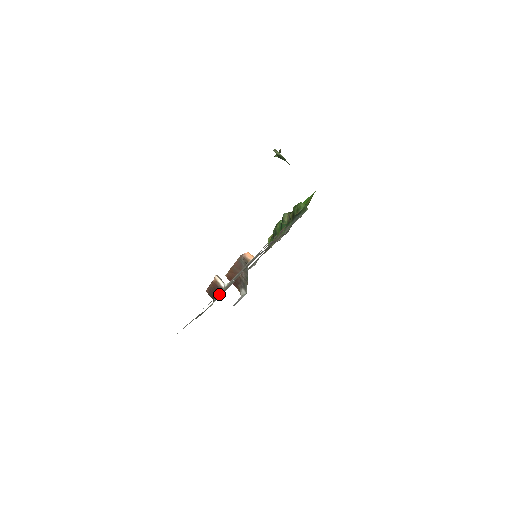
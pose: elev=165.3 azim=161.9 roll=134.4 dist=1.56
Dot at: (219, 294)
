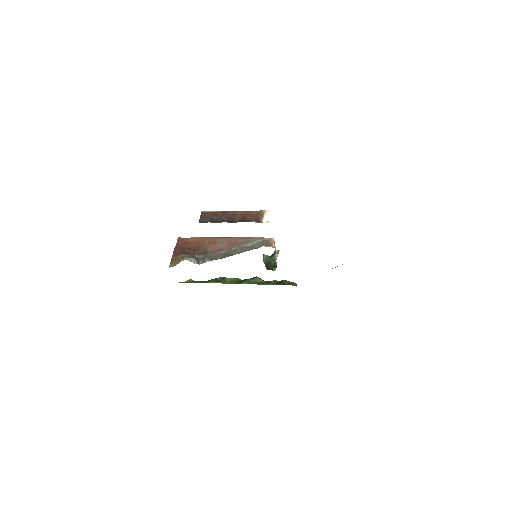
Dot at: occluded
